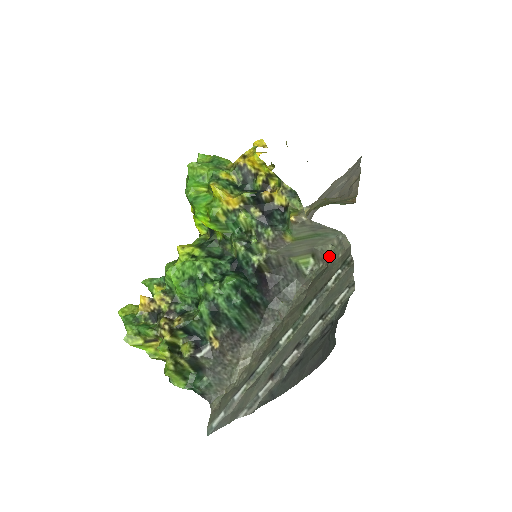
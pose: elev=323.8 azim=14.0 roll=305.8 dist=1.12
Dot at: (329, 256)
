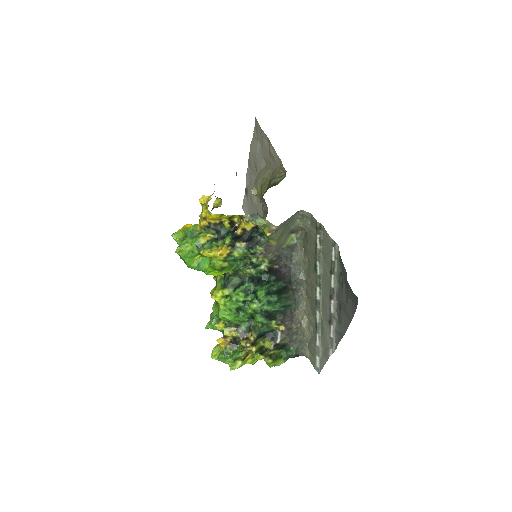
Dot at: (302, 226)
